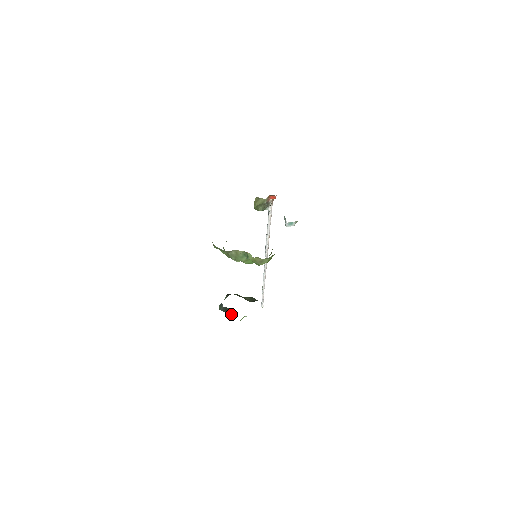
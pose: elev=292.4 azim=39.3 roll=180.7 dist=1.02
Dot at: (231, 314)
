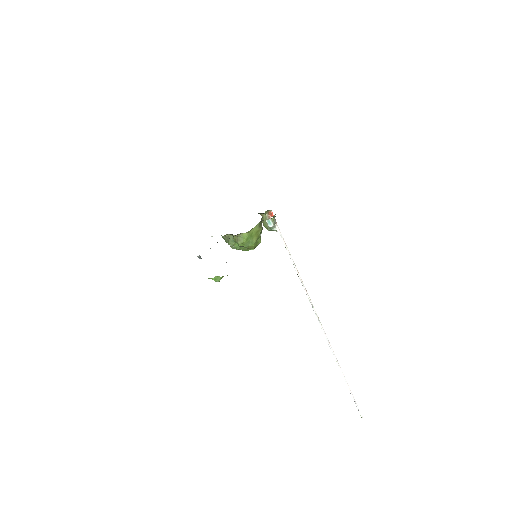
Dot at: occluded
